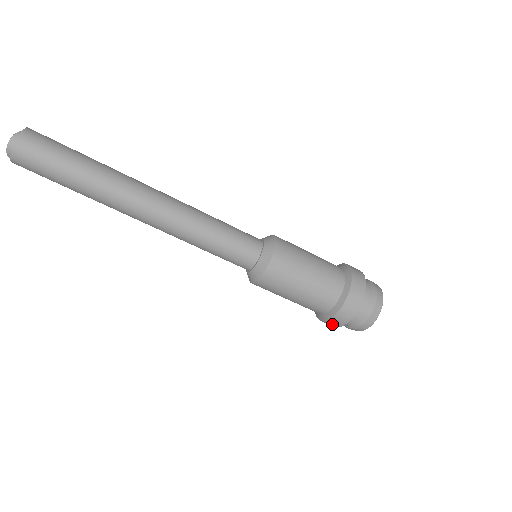
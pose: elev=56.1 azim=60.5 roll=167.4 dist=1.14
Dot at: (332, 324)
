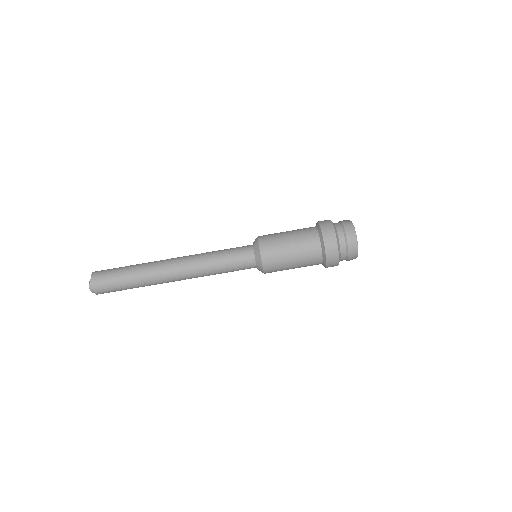
Dot at: occluded
